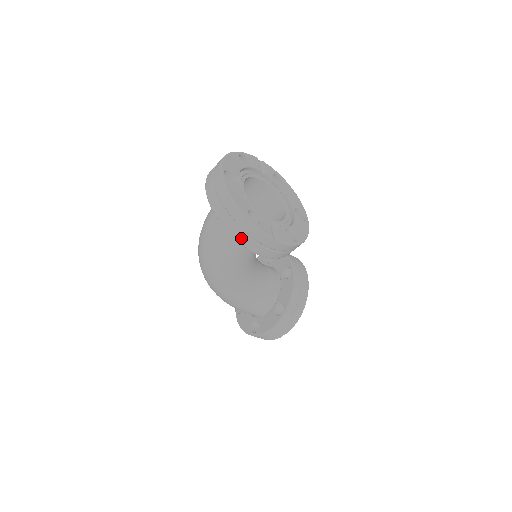
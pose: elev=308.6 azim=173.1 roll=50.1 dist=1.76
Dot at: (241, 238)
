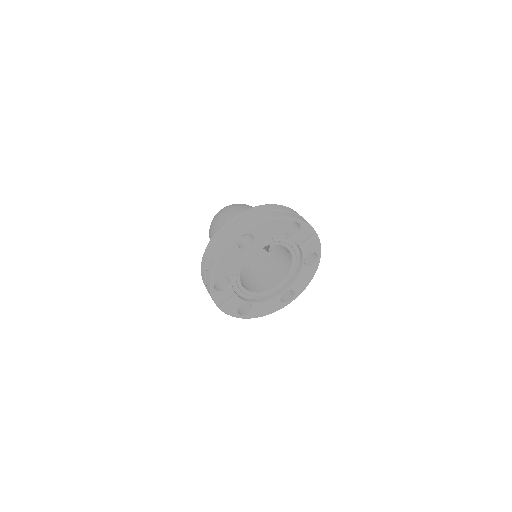
Dot at: (203, 279)
